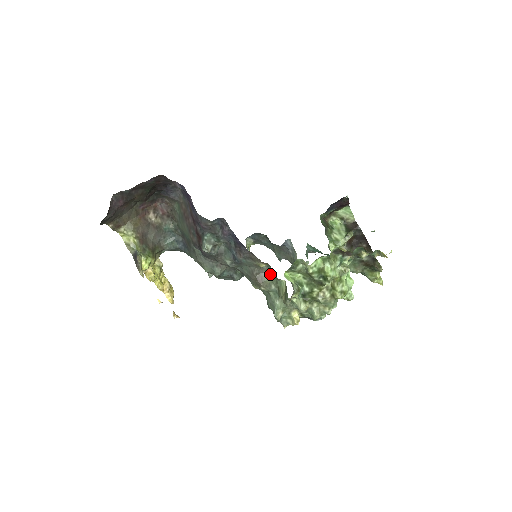
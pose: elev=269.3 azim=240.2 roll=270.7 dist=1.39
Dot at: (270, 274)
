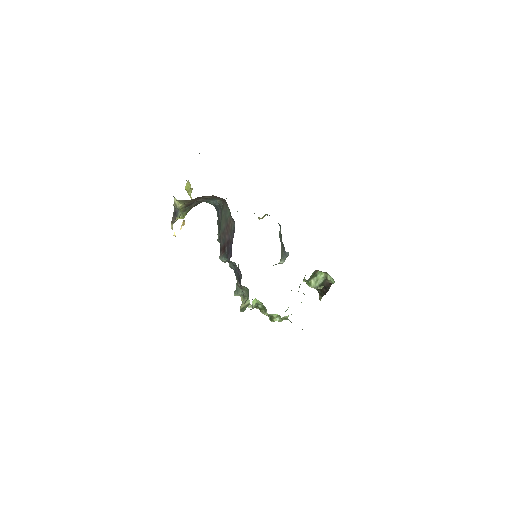
Dot at: (247, 290)
